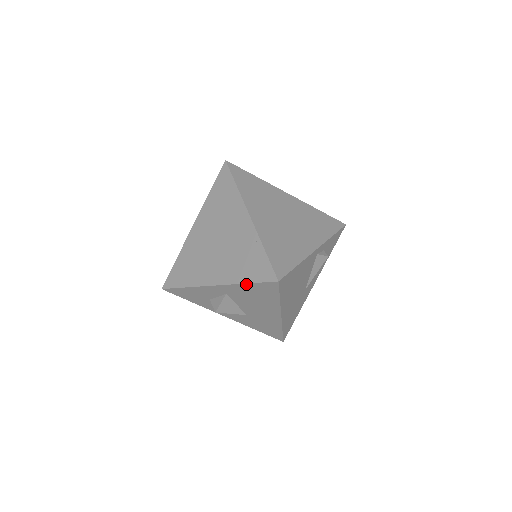
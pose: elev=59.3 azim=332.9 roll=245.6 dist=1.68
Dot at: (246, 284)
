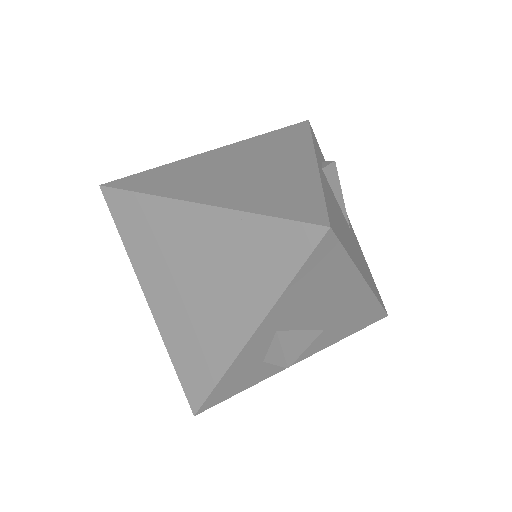
Dot at: (290, 285)
